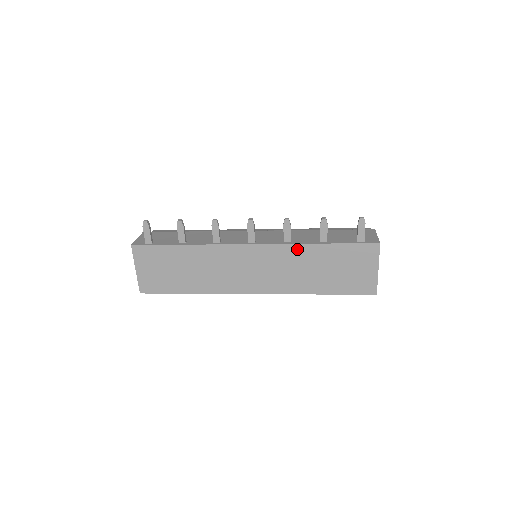
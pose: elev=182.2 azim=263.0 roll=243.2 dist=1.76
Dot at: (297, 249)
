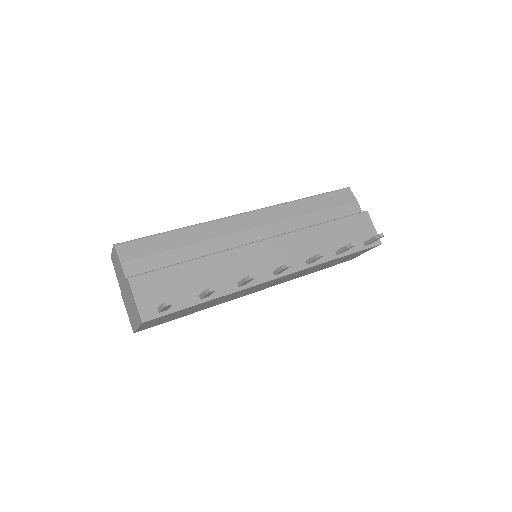
Dot at: (316, 266)
